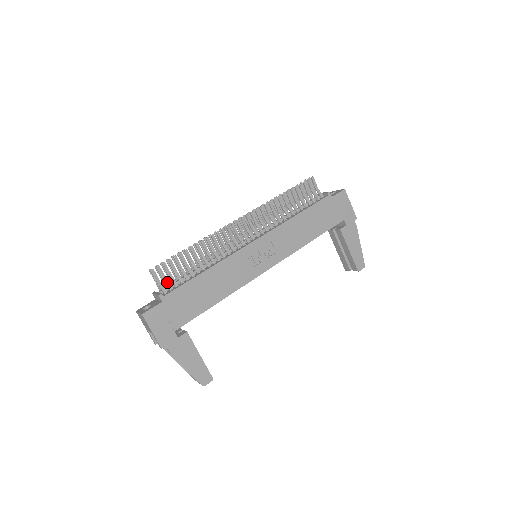
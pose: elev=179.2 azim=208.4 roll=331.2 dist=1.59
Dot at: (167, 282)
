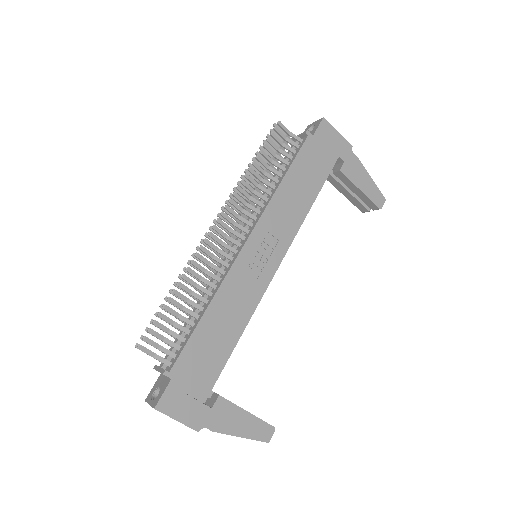
Dot at: (165, 350)
